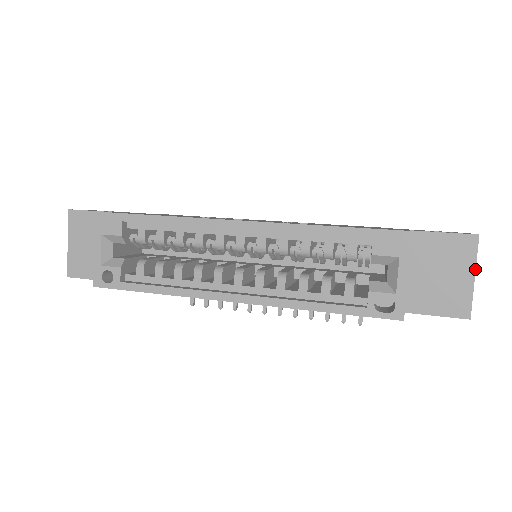
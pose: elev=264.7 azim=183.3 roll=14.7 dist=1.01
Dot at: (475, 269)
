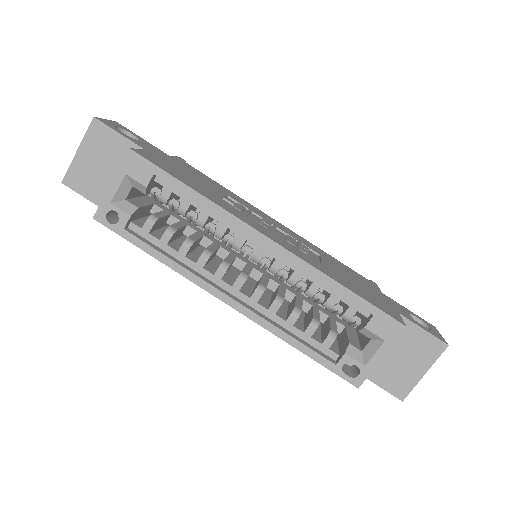
Dot at: (429, 368)
